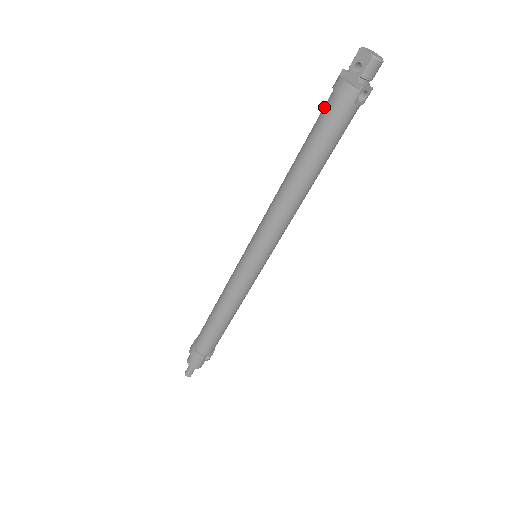
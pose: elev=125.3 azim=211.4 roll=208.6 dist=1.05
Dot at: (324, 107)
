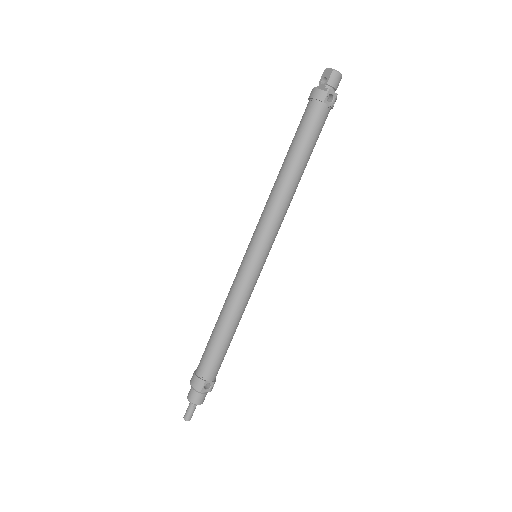
Dot at: occluded
